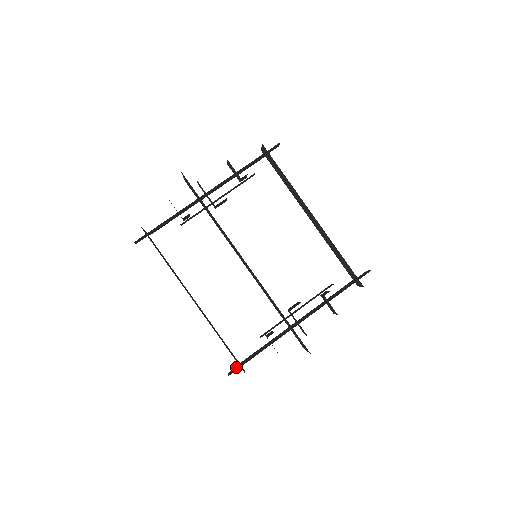
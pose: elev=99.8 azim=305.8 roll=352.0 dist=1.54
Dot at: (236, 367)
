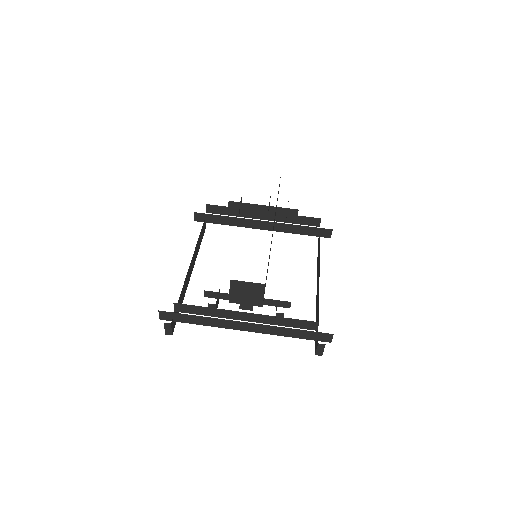
Dot at: occluded
